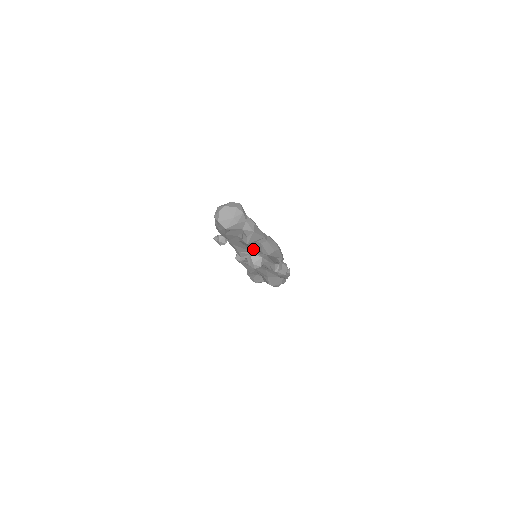
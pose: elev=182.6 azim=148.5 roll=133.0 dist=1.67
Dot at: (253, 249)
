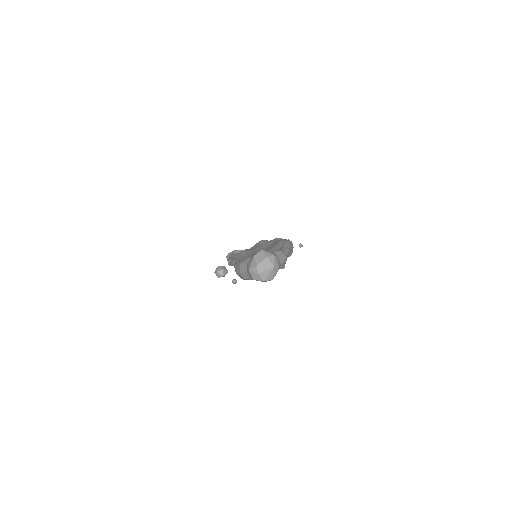
Dot at: occluded
